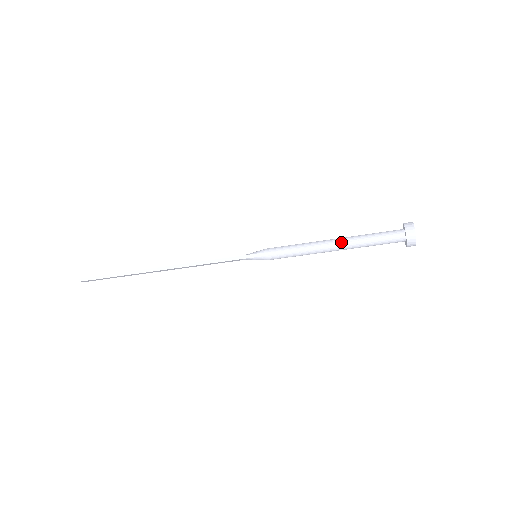
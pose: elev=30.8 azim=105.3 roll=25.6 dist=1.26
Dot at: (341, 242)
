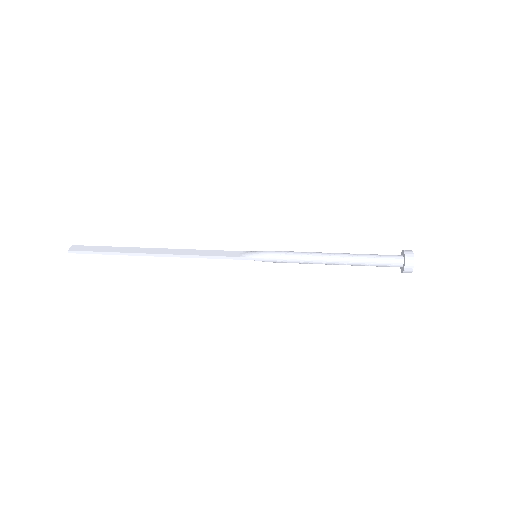
Dot at: (342, 262)
